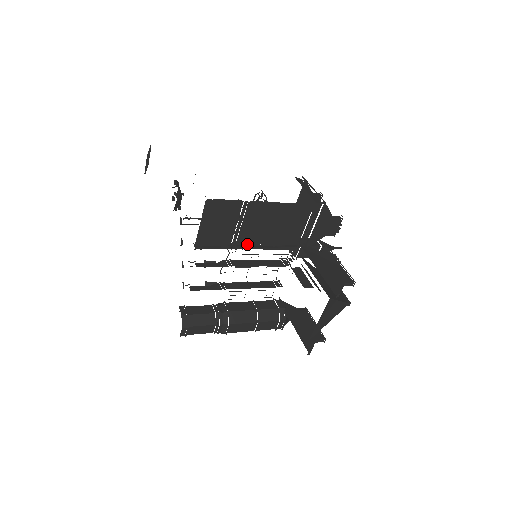
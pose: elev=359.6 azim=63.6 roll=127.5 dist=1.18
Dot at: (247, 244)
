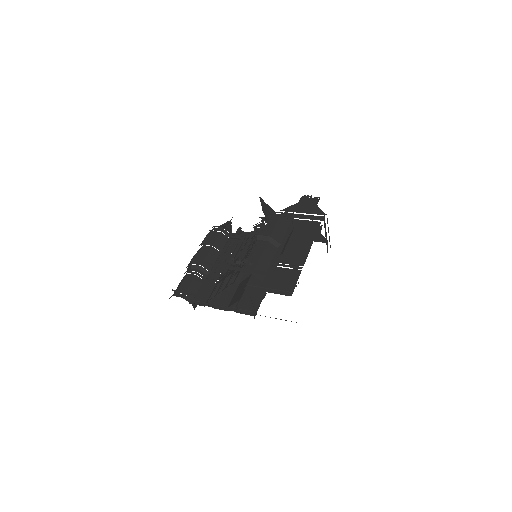
Dot at: occluded
